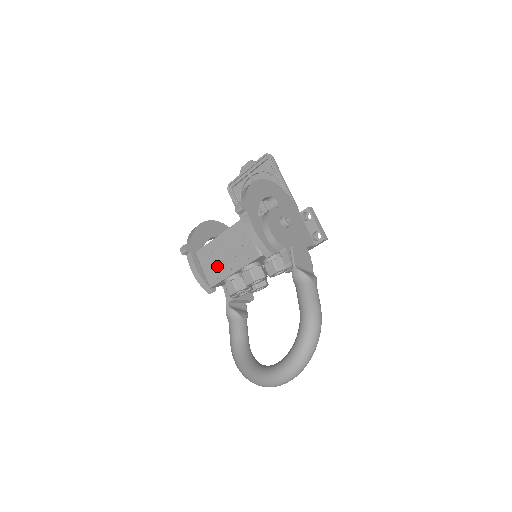
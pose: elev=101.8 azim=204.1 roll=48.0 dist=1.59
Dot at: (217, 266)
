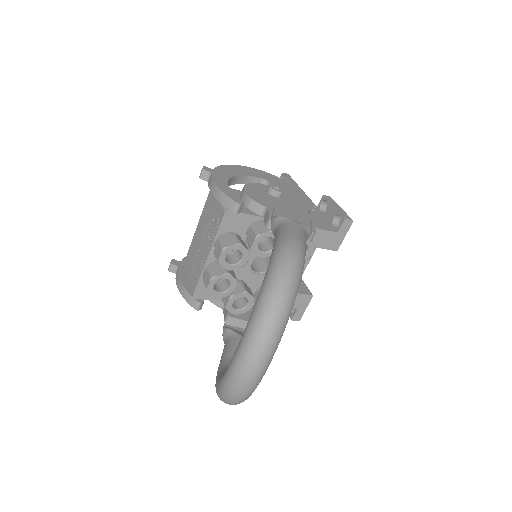
Dot at: (196, 262)
